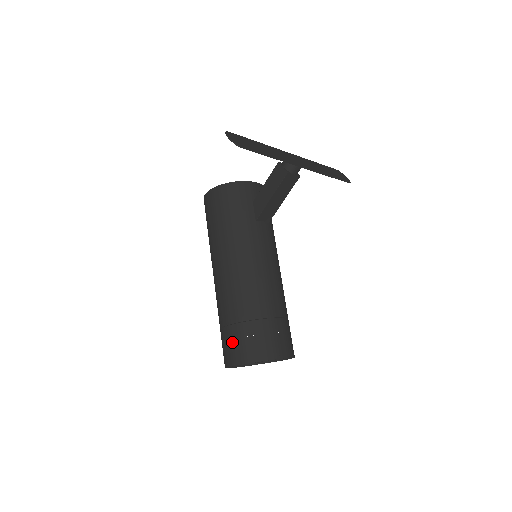
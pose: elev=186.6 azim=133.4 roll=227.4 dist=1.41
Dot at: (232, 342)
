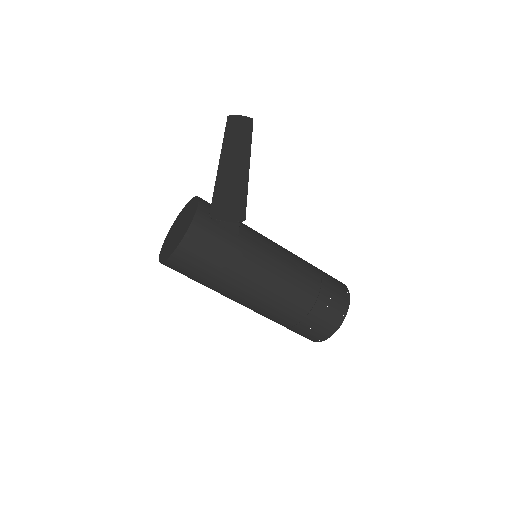
Dot at: (315, 327)
